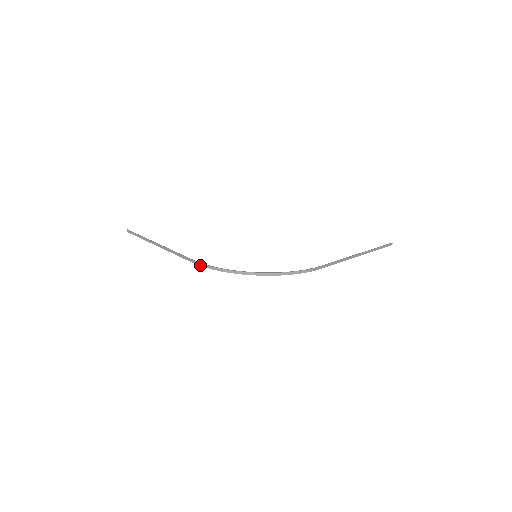
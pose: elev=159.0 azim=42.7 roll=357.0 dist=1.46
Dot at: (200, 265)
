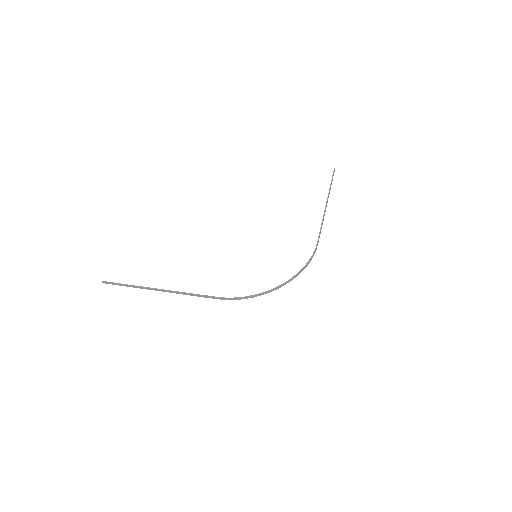
Dot at: occluded
